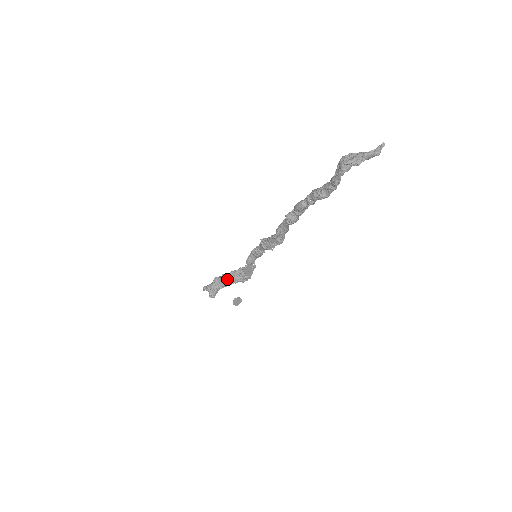
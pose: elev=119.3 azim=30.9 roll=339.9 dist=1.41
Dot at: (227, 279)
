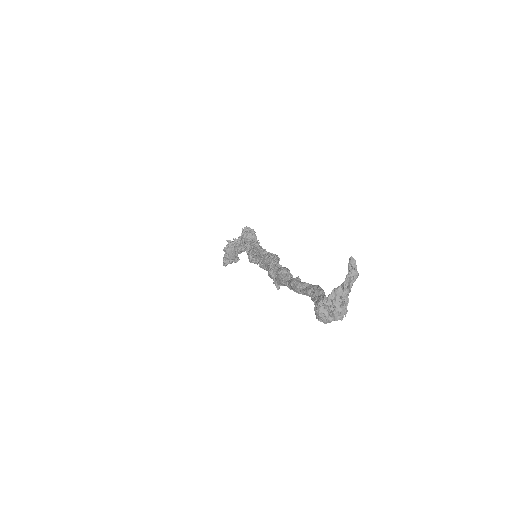
Dot at: (238, 252)
